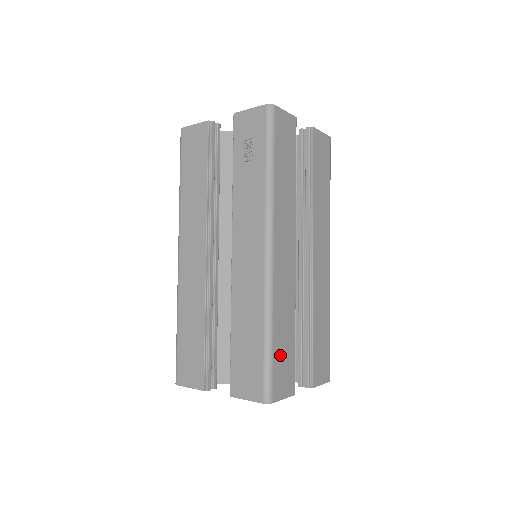
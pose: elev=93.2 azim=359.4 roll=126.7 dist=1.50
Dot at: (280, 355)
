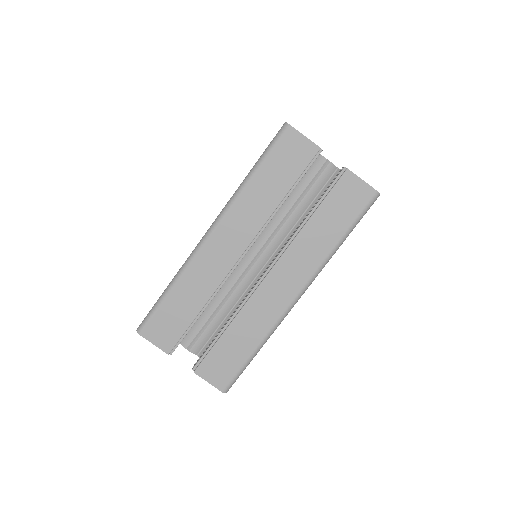
Dot at: (170, 312)
